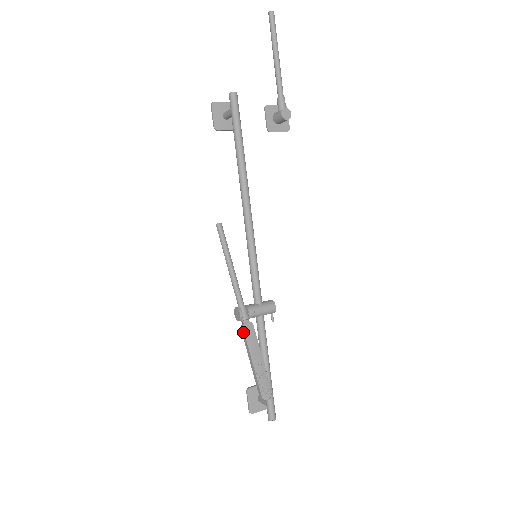
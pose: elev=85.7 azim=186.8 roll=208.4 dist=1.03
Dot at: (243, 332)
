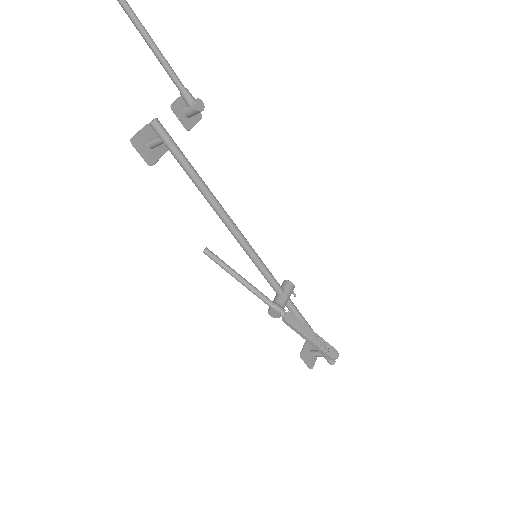
Dot at: (288, 324)
